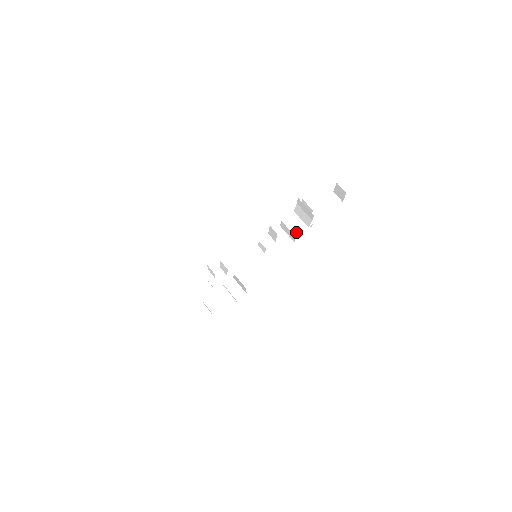
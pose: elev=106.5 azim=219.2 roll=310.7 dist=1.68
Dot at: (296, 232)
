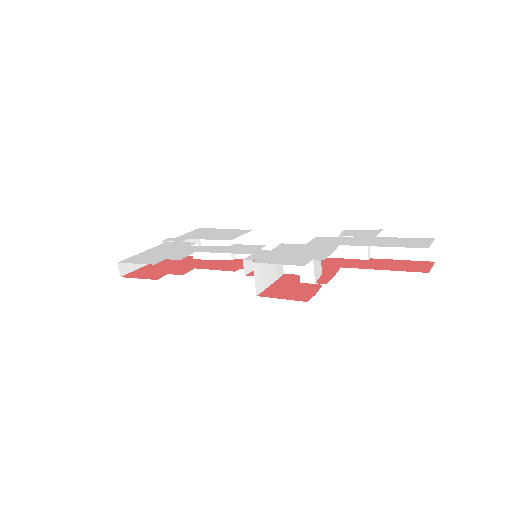
Dot at: (304, 277)
